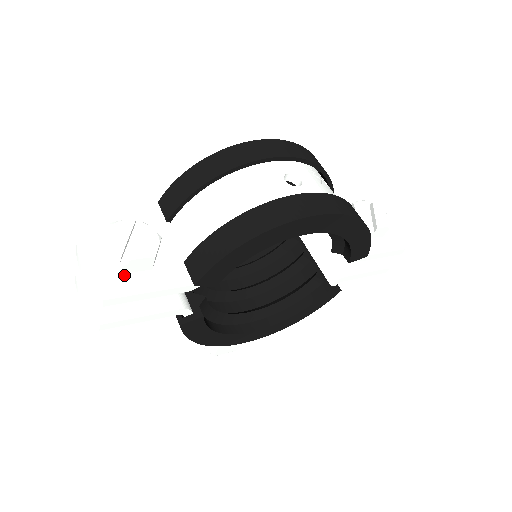
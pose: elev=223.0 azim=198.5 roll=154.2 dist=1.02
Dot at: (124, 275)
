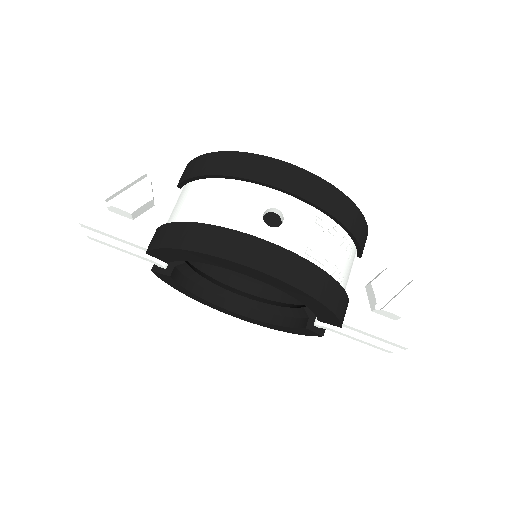
Dot at: (110, 212)
